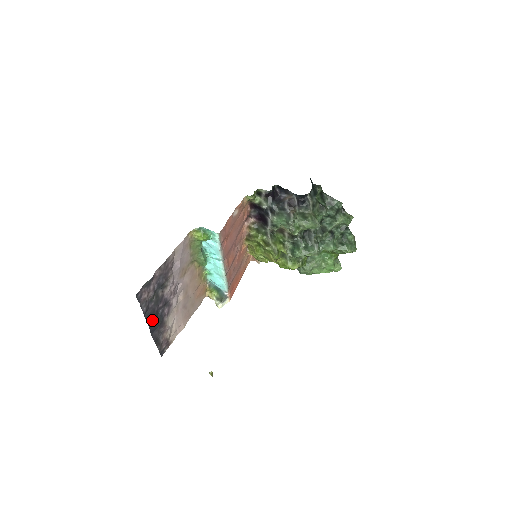
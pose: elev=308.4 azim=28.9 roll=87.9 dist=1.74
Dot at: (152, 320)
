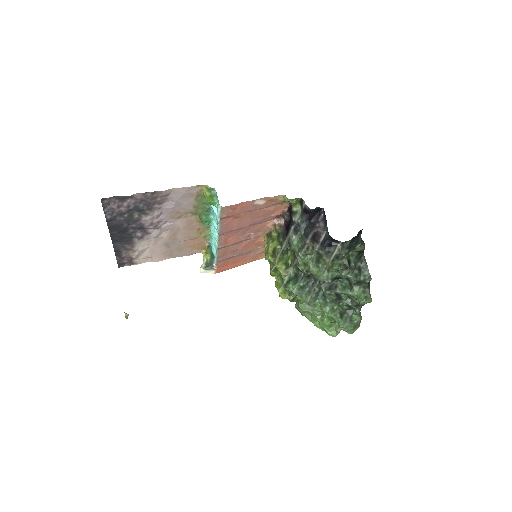
Dot at: (117, 231)
